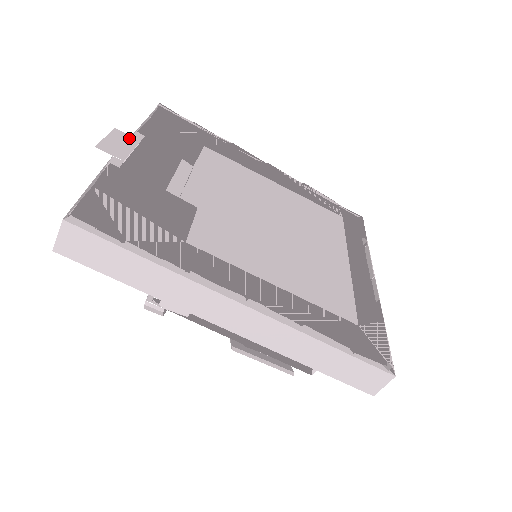
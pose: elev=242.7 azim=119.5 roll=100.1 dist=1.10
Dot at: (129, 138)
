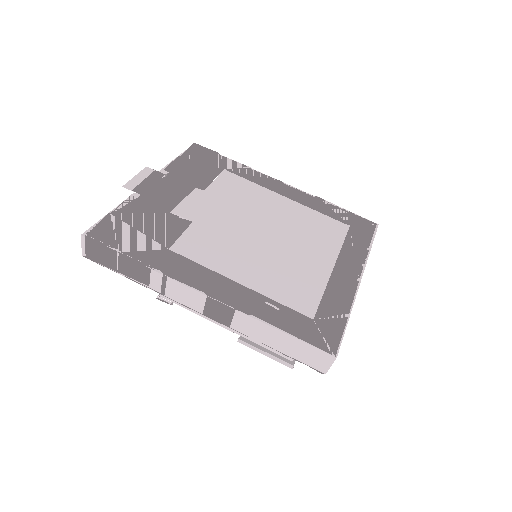
Dot at: (153, 170)
